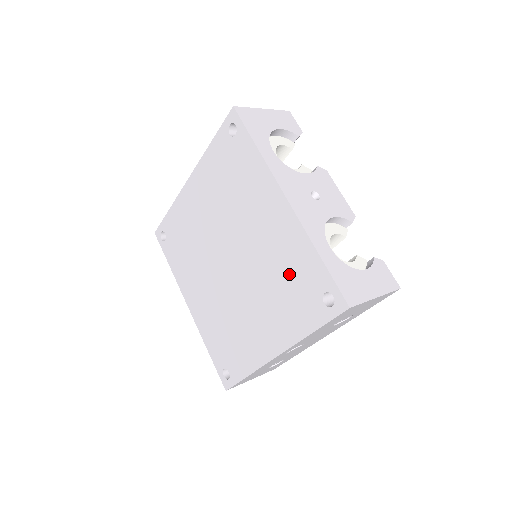
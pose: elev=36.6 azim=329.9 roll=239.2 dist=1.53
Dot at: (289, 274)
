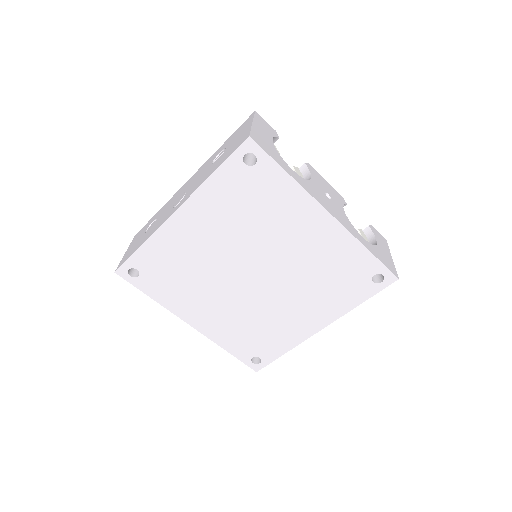
Dot at: (335, 270)
